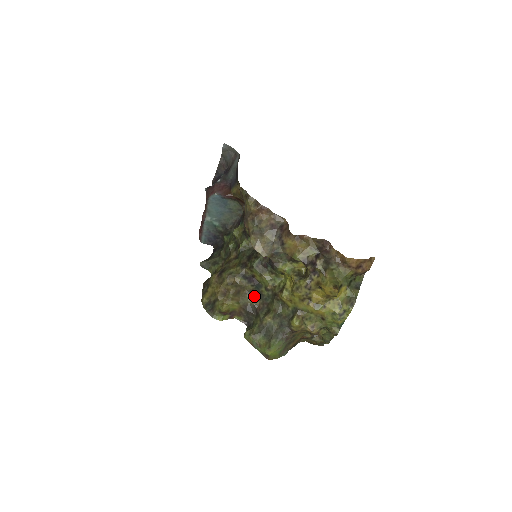
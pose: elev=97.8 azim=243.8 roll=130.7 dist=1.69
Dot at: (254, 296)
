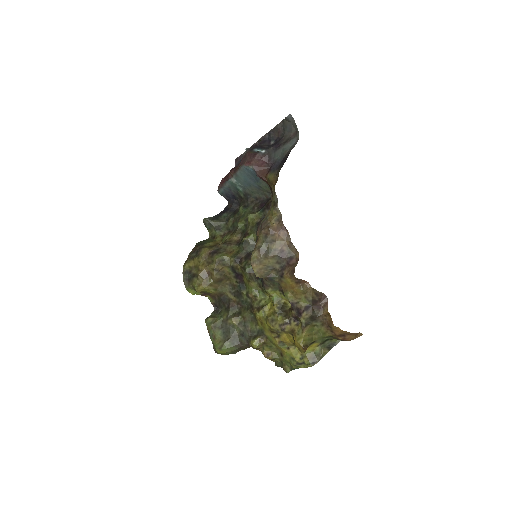
Dot at: (234, 291)
